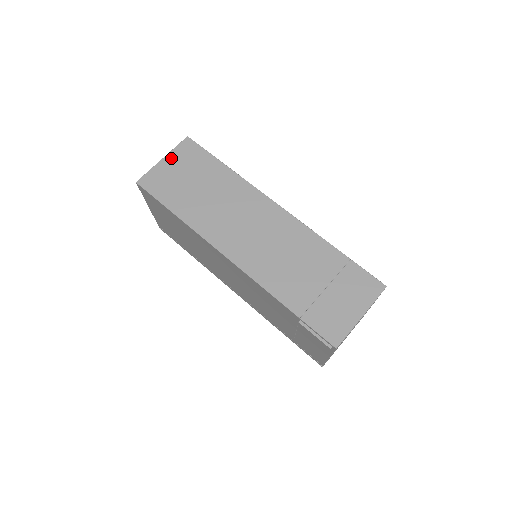
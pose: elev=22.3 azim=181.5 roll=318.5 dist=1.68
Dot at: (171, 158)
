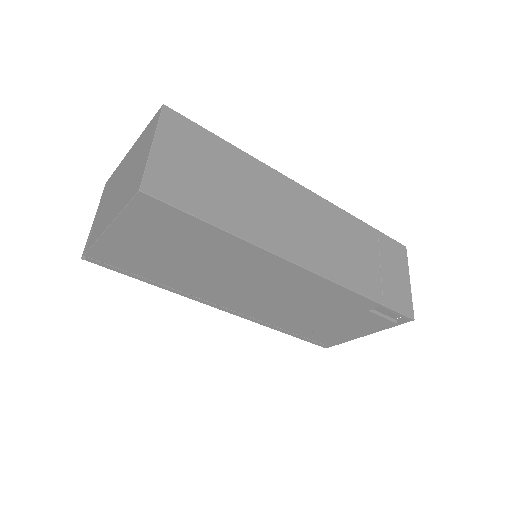
Dot at: (164, 142)
